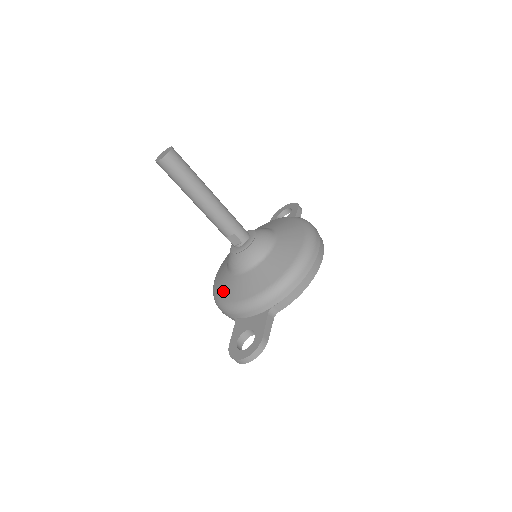
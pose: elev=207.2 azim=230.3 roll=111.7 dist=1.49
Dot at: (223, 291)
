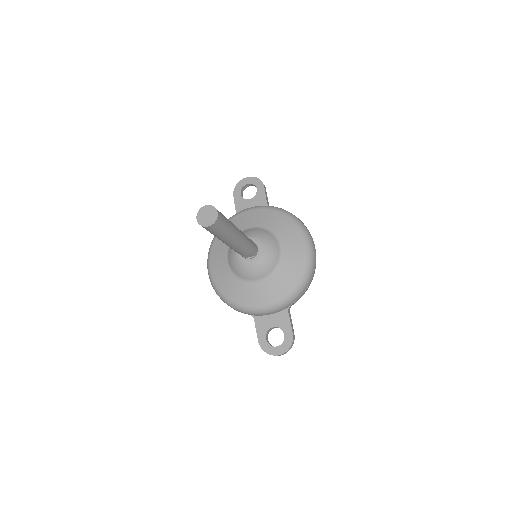
Dot at: (236, 295)
